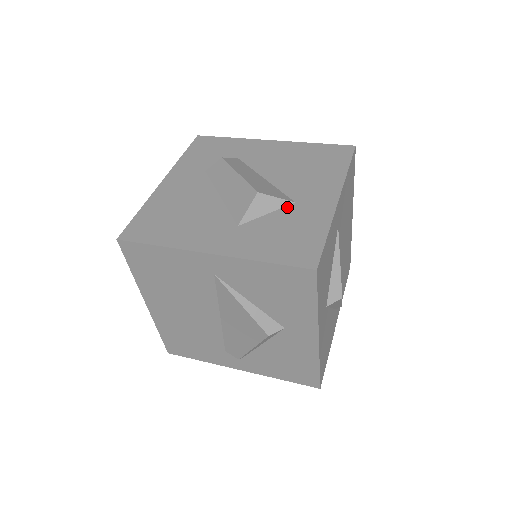
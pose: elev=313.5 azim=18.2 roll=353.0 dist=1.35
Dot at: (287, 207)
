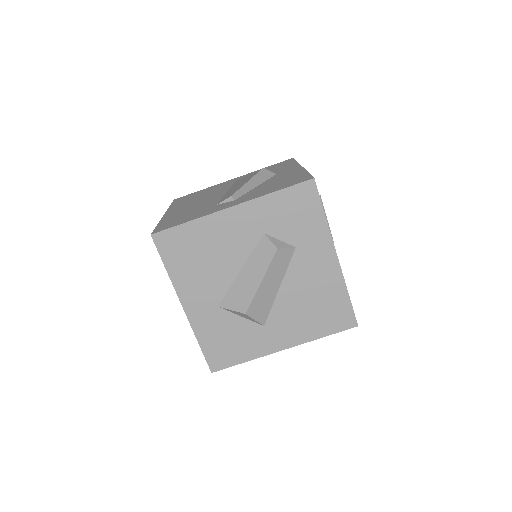
Dot at: (256, 324)
